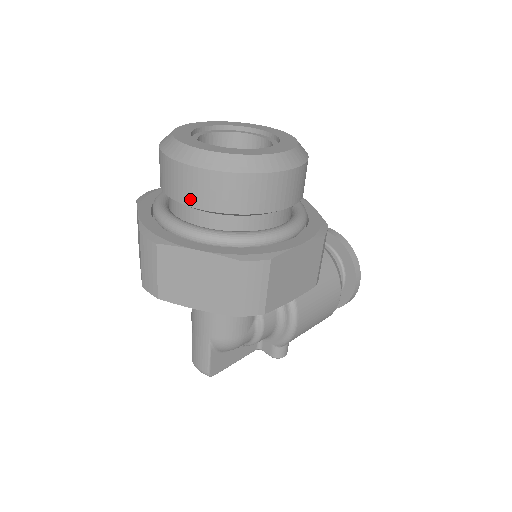
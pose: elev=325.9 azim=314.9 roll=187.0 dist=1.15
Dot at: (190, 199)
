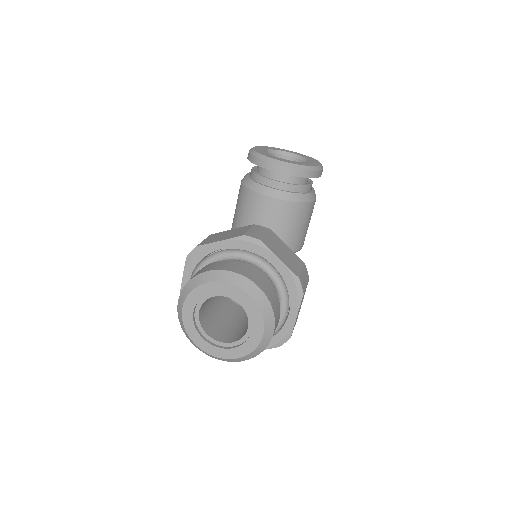
Dot at: occluded
